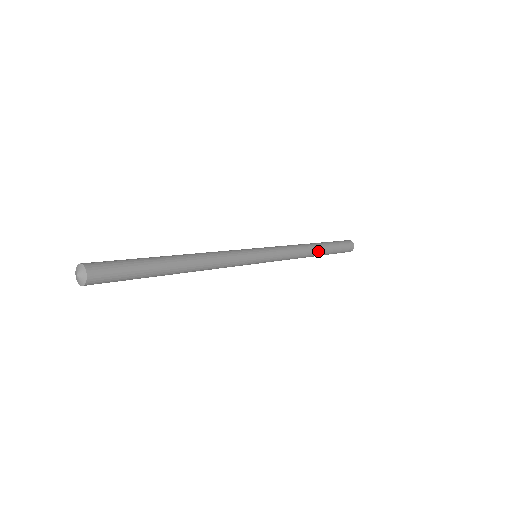
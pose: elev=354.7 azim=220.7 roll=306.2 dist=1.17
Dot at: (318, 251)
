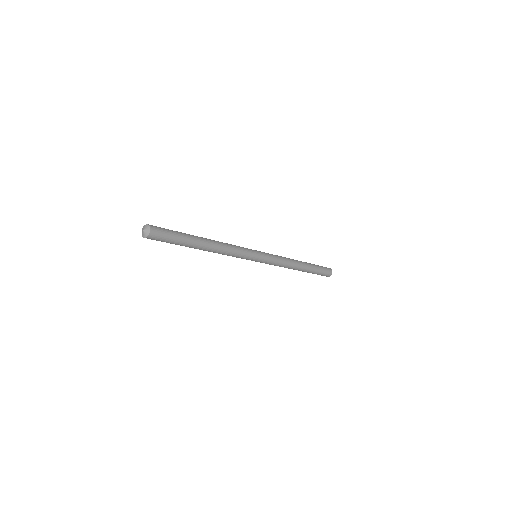
Dot at: (301, 262)
